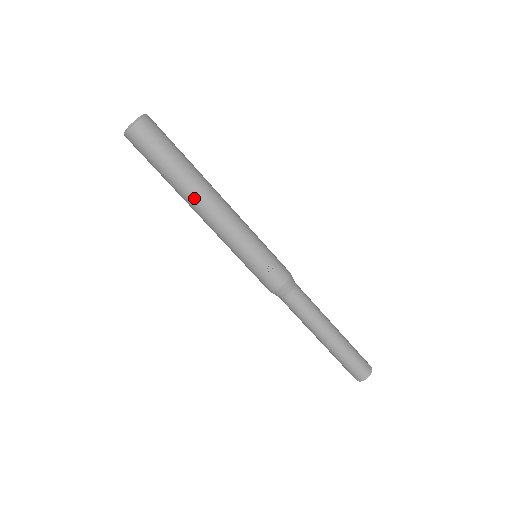
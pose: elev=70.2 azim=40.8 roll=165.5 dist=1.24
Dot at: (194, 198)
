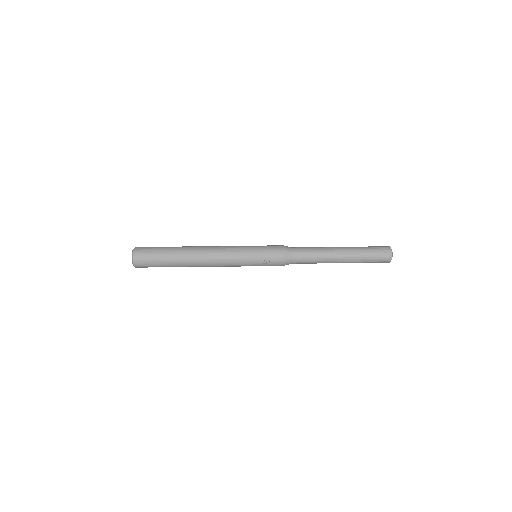
Dot at: (194, 265)
